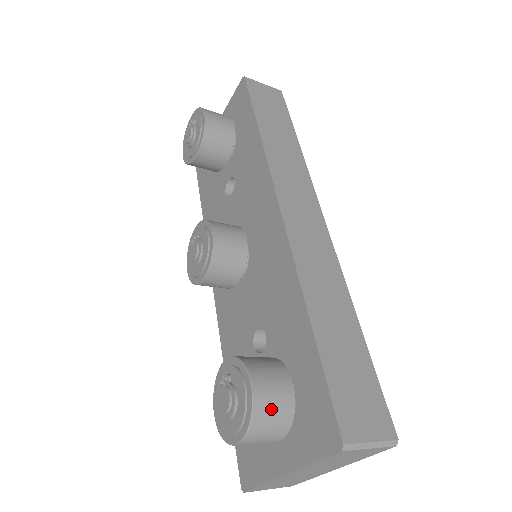
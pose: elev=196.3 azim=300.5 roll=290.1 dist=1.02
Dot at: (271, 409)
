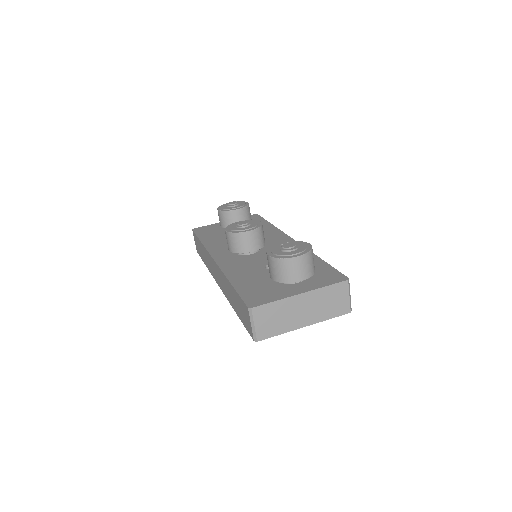
Dot at: (313, 258)
